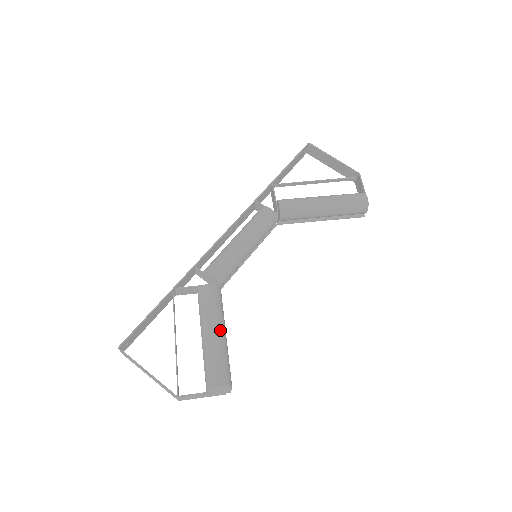
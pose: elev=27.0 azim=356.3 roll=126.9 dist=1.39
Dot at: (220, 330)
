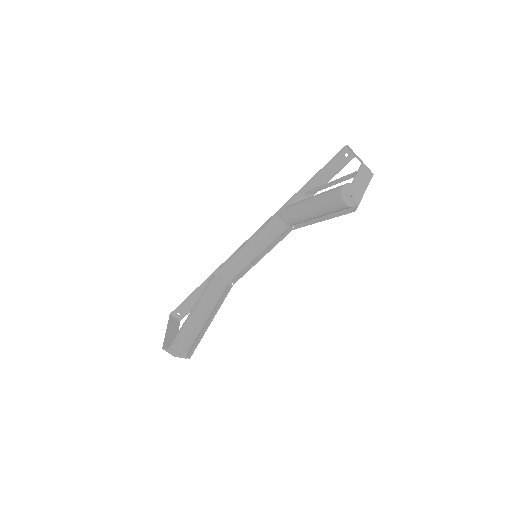
Dot at: (197, 308)
